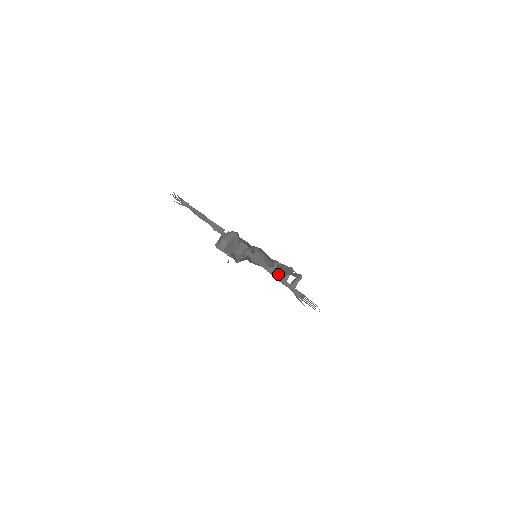
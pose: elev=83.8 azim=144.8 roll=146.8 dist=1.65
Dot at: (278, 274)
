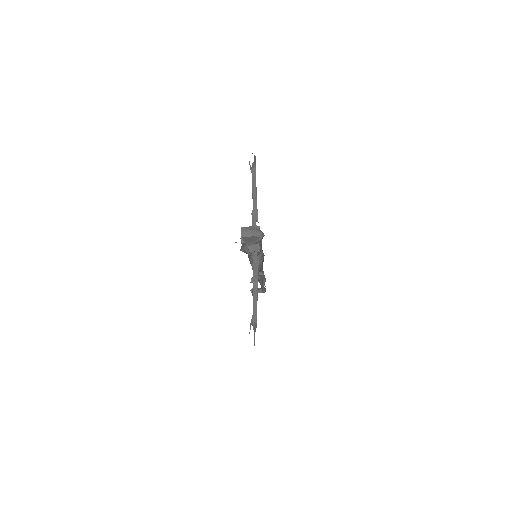
Dot at: (257, 292)
